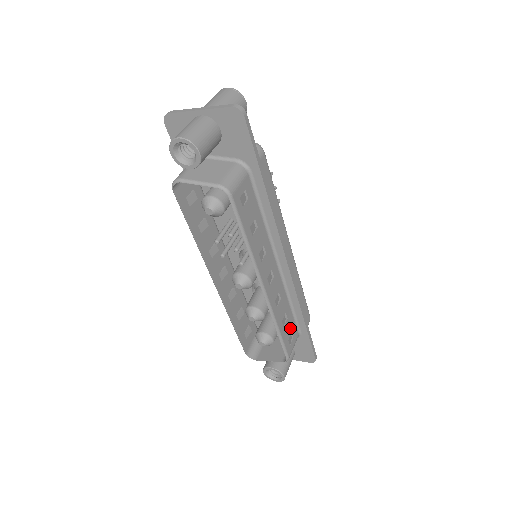
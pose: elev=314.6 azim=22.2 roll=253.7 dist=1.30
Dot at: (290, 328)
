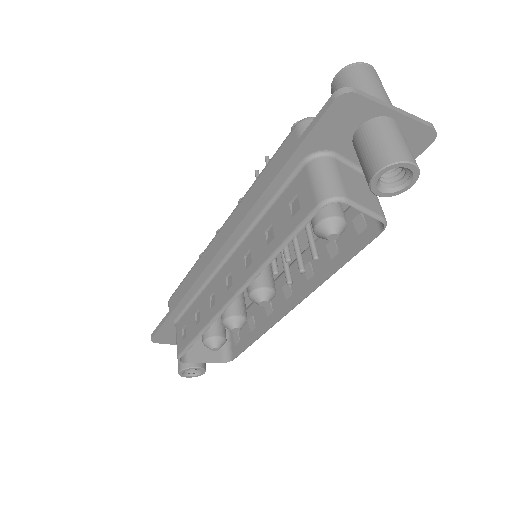
Dot at: (244, 328)
